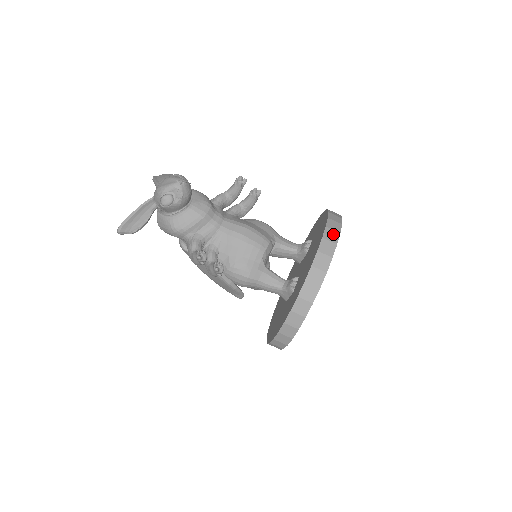
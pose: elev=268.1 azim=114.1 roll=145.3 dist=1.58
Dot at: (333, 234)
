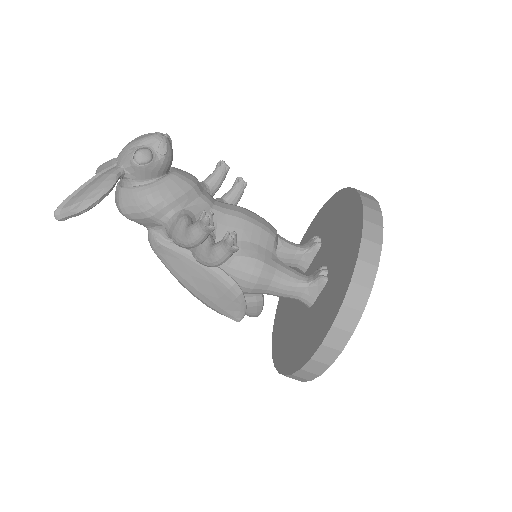
Dot at: (367, 195)
